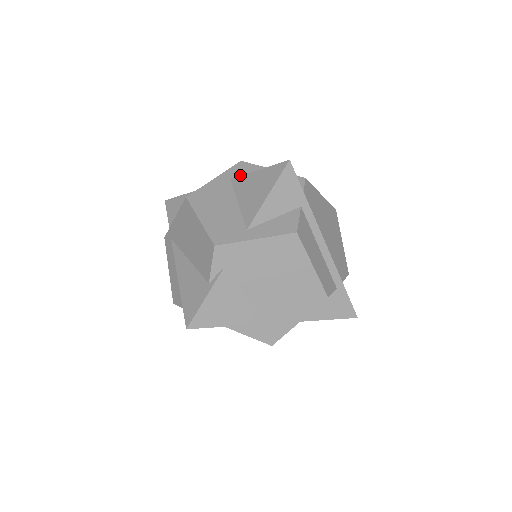
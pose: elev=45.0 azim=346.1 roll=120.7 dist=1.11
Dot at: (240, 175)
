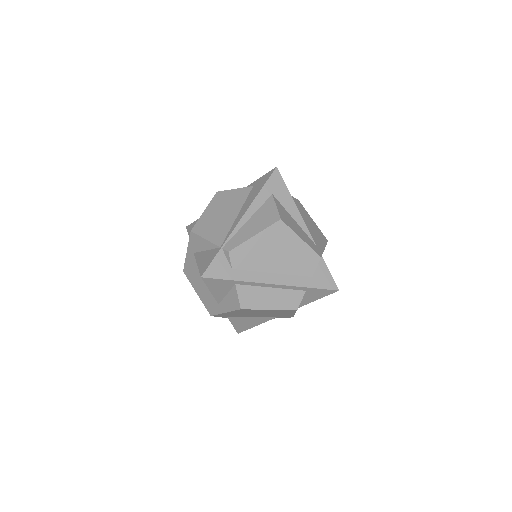
Dot at: (196, 249)
